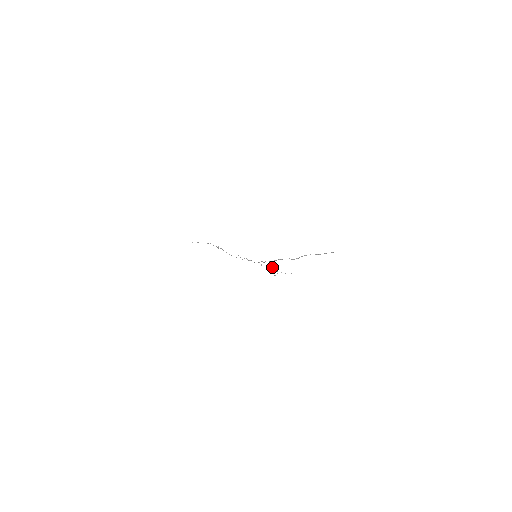
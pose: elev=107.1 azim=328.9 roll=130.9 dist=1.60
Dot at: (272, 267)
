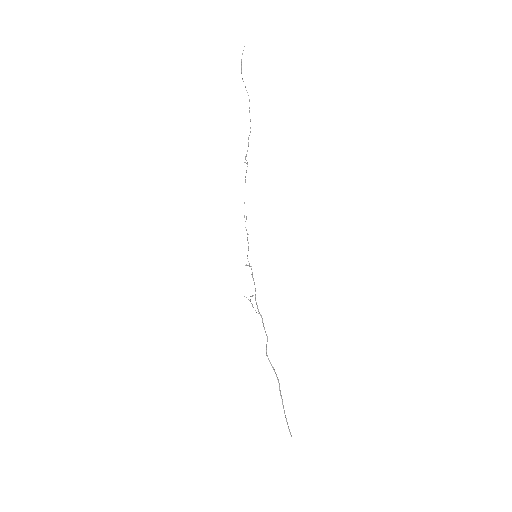
Dot at: (251, 296)
